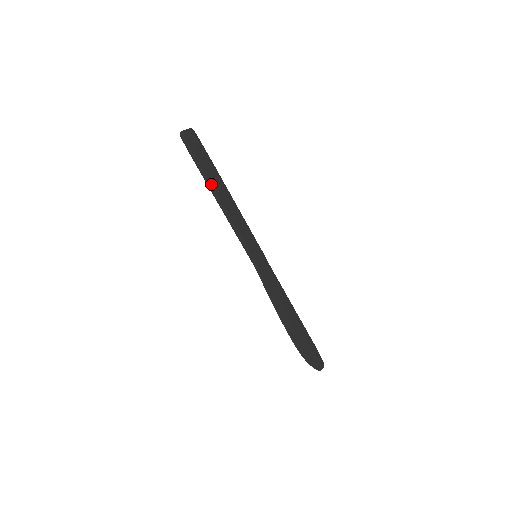
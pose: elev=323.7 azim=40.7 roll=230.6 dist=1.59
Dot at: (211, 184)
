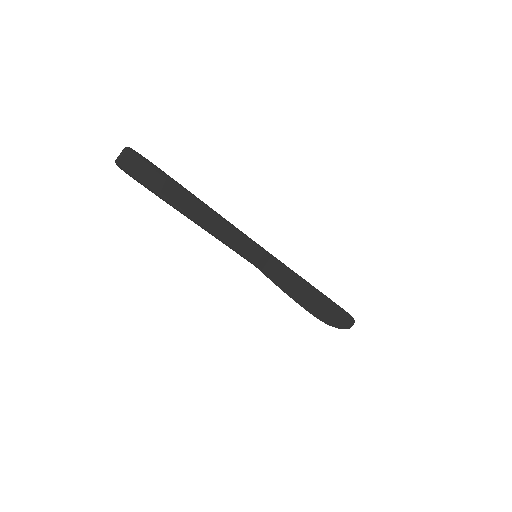
Dot at: (178, 207)
